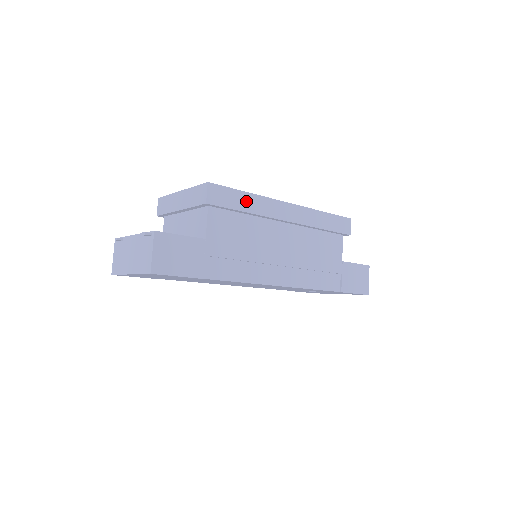
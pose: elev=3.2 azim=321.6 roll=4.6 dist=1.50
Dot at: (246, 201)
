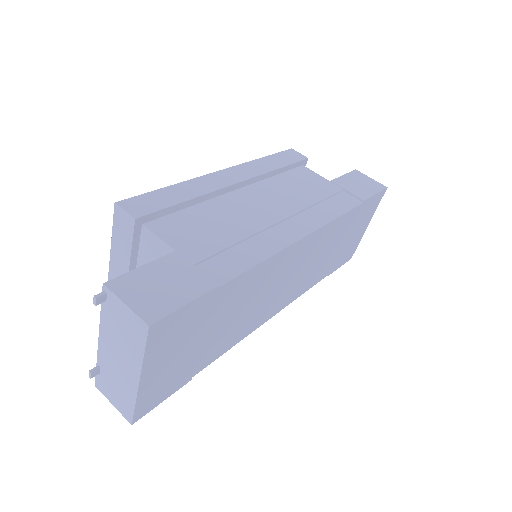
Dot at: (177, 193)
